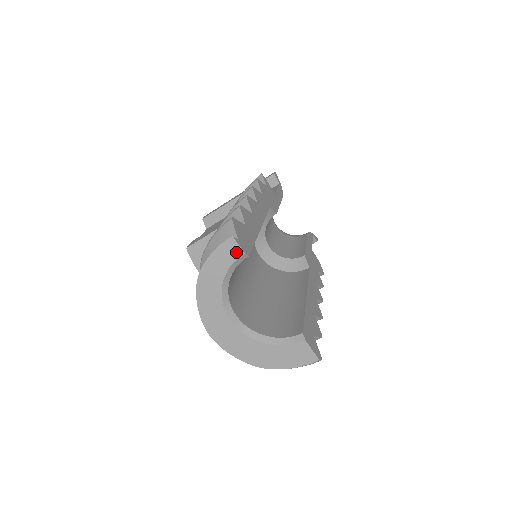
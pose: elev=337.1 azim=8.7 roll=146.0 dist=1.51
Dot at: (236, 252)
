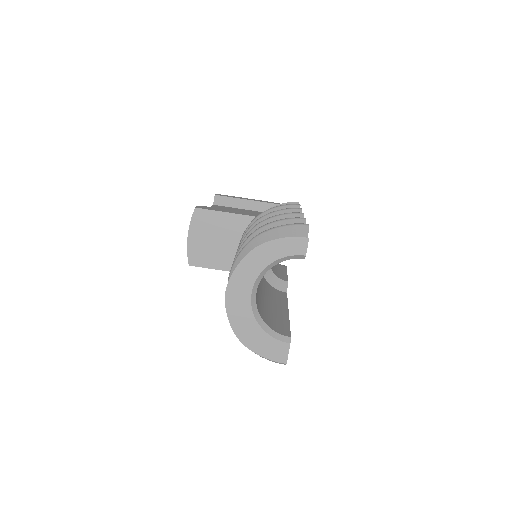
Dot at: (301, 250)
